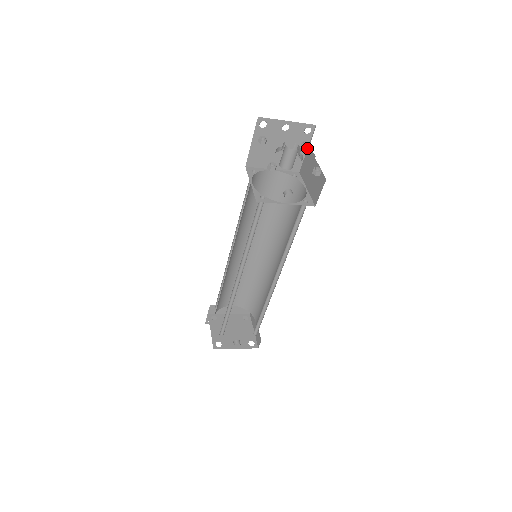
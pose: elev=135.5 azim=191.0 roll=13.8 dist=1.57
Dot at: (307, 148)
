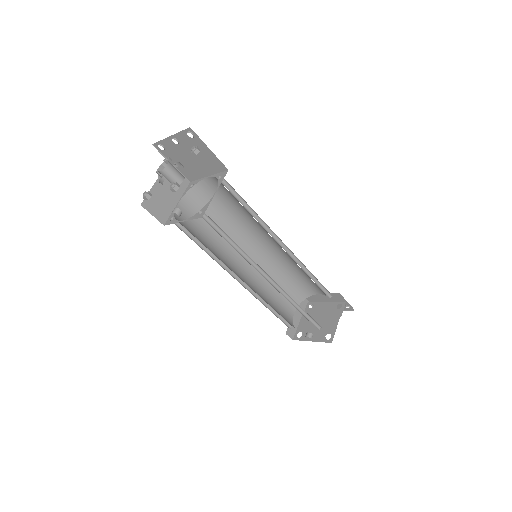
Dot at: (195, 153)
